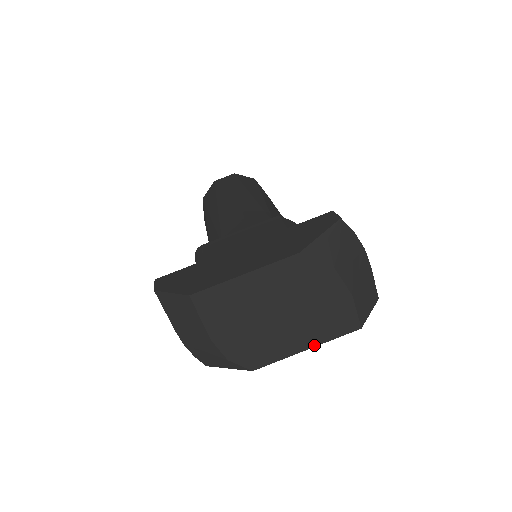
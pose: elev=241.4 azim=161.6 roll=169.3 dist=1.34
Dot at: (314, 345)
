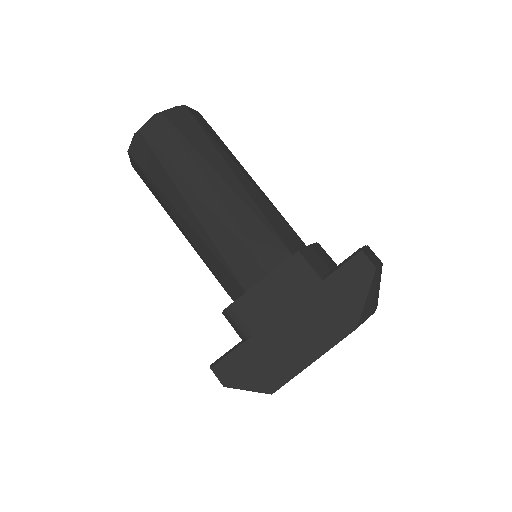
Dot at: occluded
